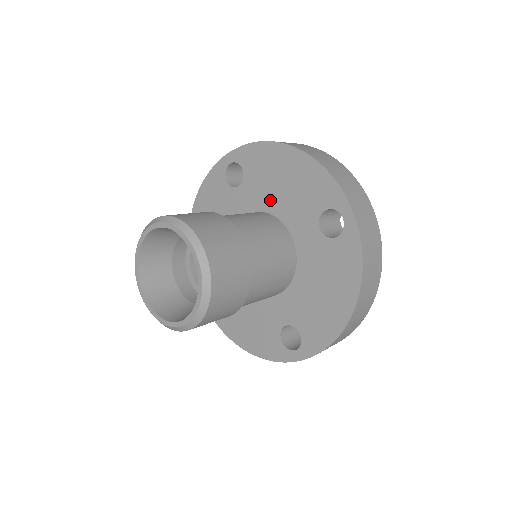
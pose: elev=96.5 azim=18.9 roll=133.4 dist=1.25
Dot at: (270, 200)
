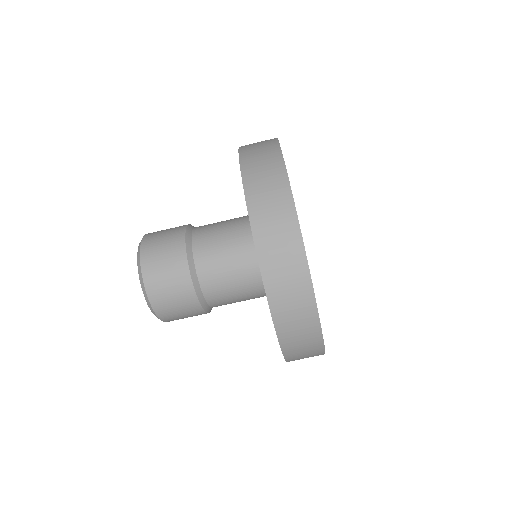
Dot at: occluded
